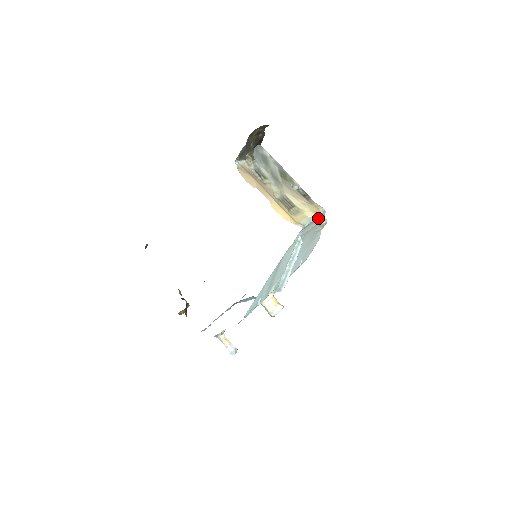
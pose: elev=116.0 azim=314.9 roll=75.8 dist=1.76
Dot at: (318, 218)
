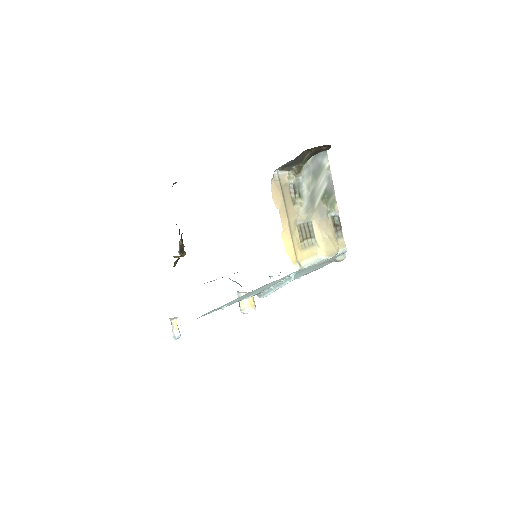
Dot at: occluded
